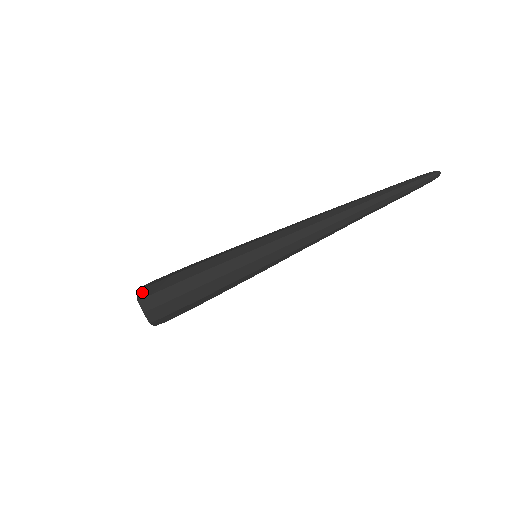
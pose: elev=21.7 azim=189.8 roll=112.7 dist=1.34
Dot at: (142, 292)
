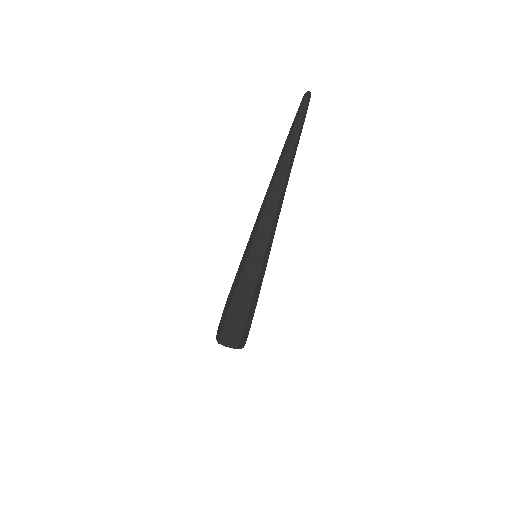
Dot at: (217, 336)
